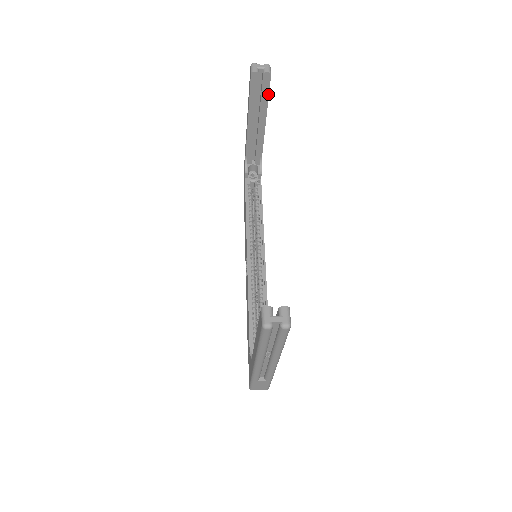
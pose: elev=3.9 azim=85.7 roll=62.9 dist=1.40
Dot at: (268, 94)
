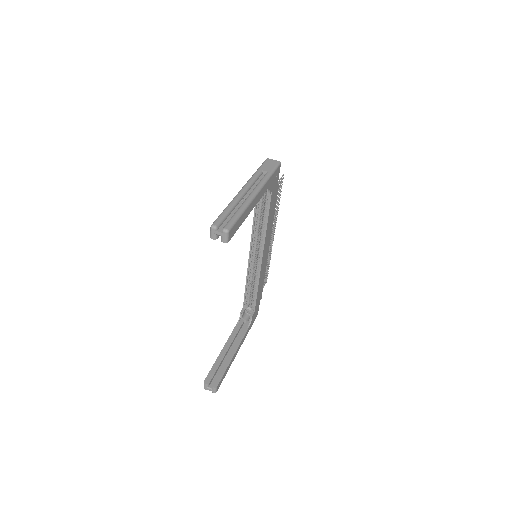
Dot at: (236, 230)
